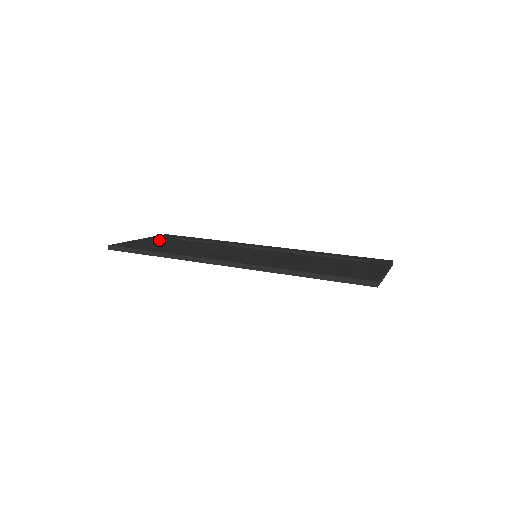
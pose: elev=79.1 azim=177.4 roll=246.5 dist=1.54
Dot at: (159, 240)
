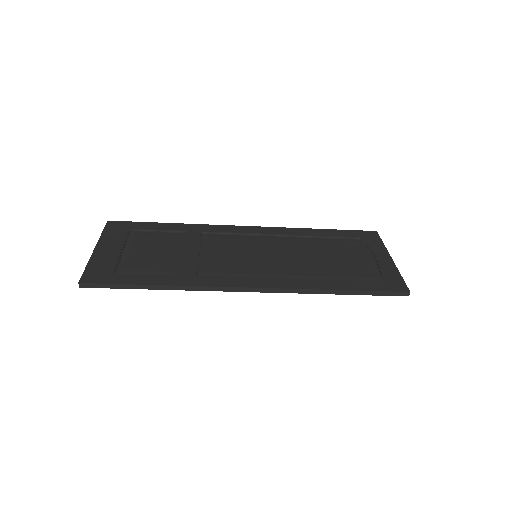
Dot at: (121, 245)
